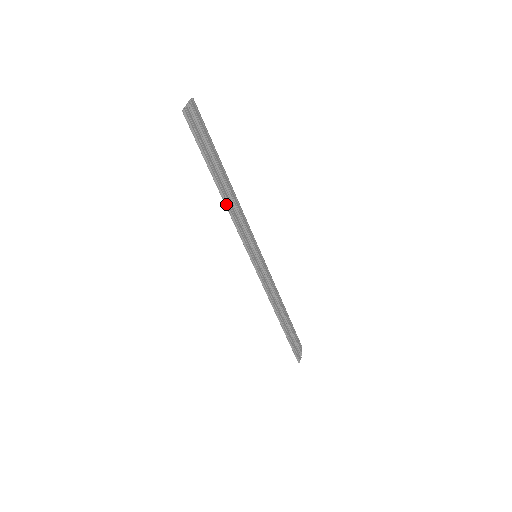
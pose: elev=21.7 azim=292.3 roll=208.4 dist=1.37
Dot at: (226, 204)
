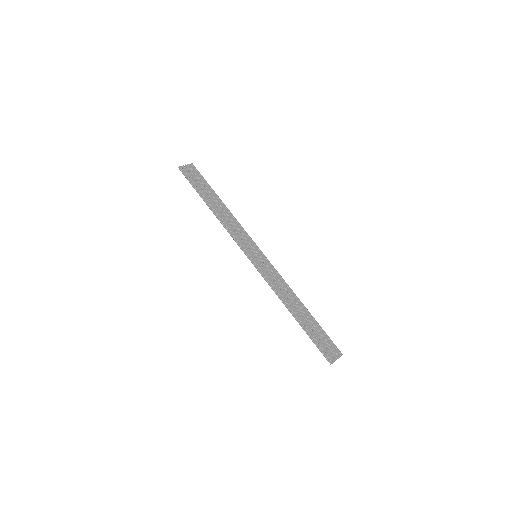
Dot at: (217, 217)
